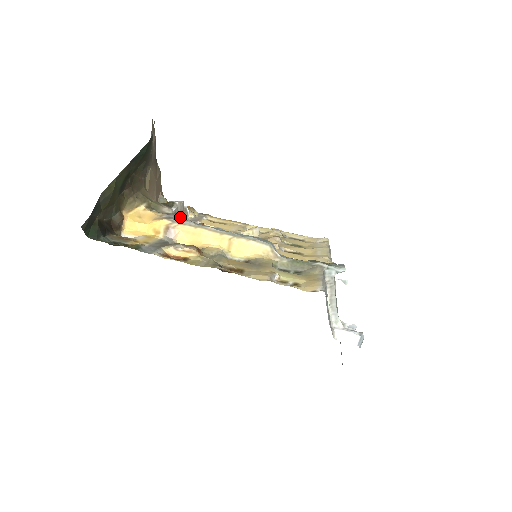
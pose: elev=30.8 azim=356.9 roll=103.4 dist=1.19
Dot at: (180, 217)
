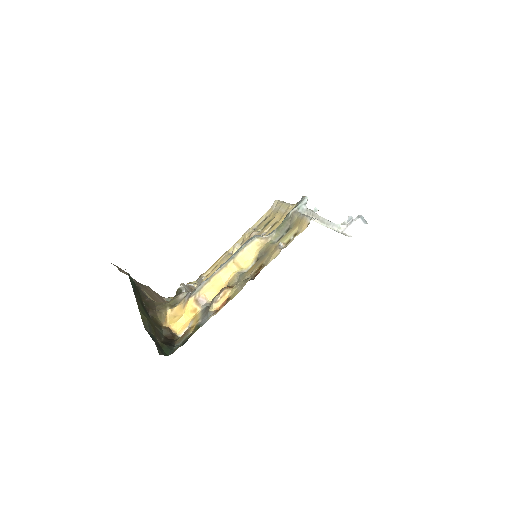
Dot at: occluded
